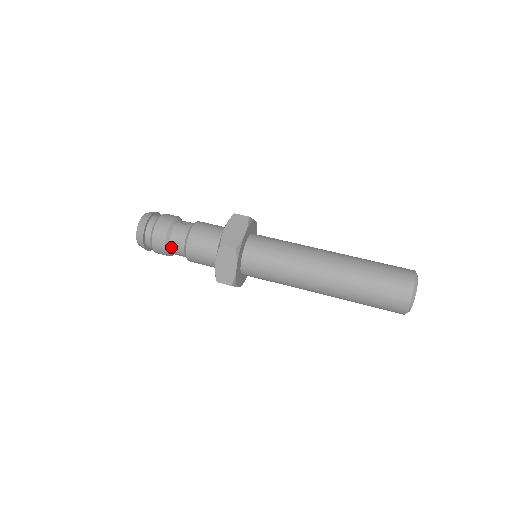
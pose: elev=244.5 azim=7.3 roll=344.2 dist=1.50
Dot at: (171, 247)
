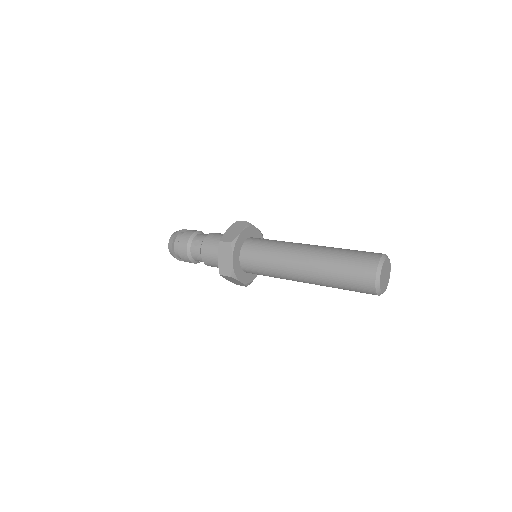
Dot at: (198, 261)
